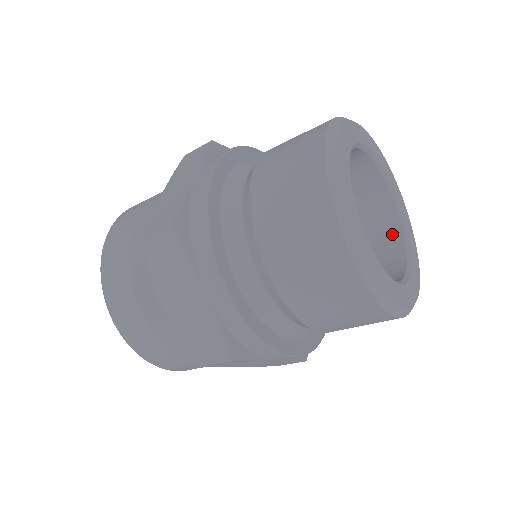
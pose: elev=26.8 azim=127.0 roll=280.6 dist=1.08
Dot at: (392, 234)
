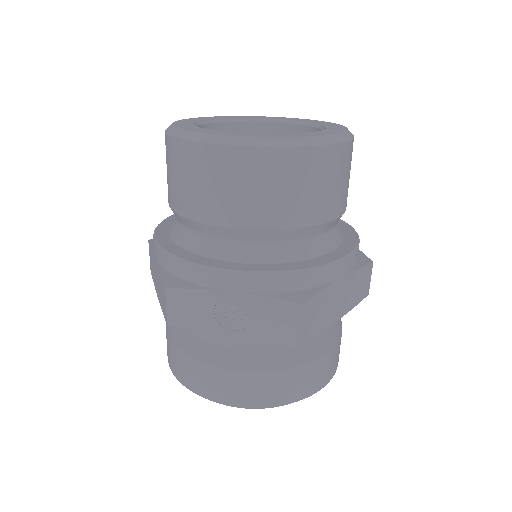
Dot at: occluded
